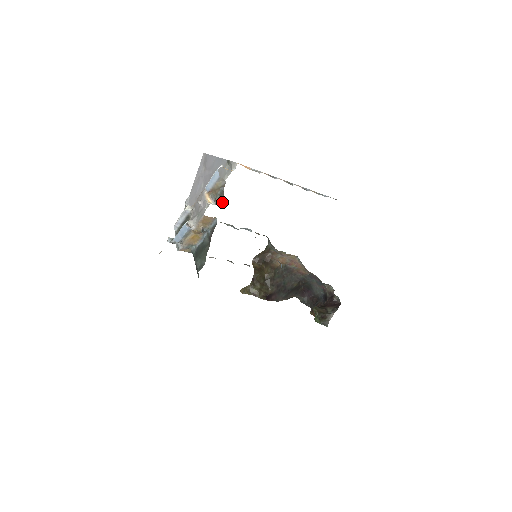
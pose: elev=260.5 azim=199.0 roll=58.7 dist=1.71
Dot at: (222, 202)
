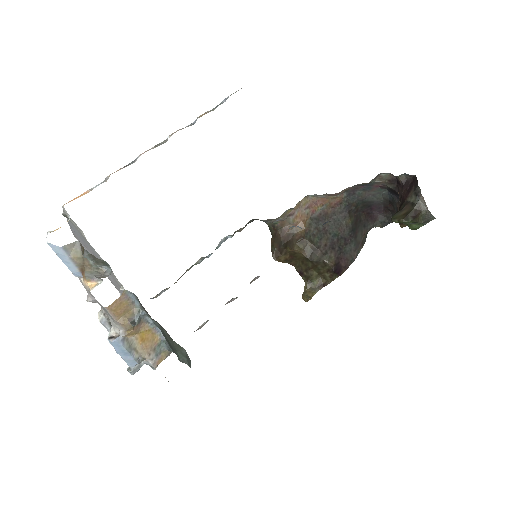
Dot at: (109, 266)
